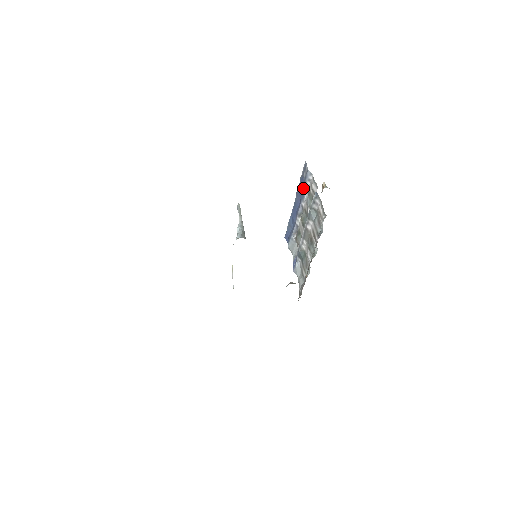
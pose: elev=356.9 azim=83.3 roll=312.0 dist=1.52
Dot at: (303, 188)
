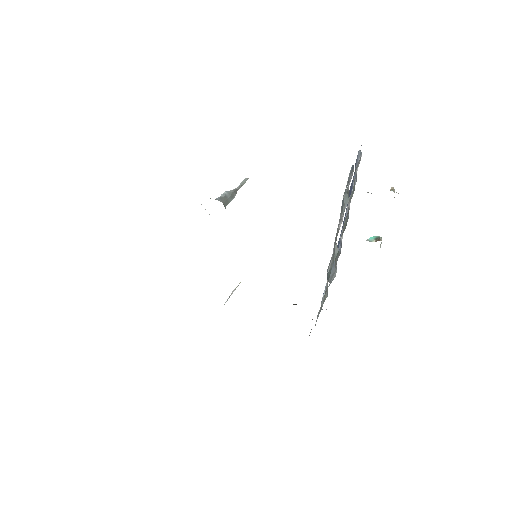
Dot at: (353, 182)
